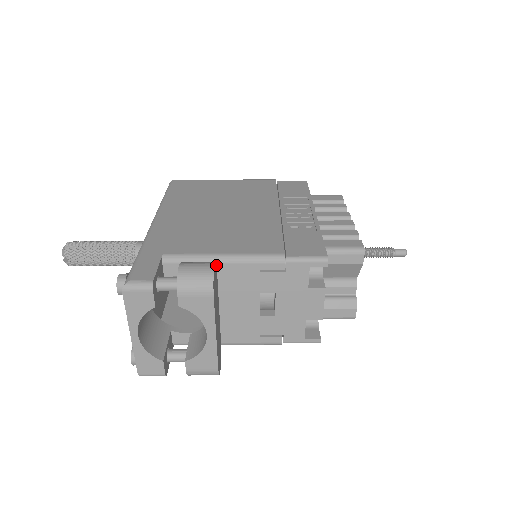
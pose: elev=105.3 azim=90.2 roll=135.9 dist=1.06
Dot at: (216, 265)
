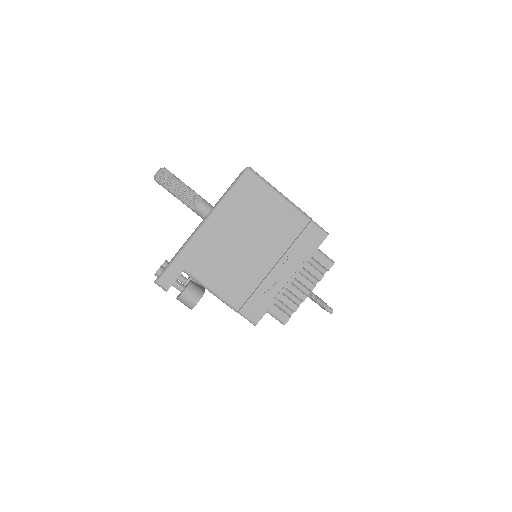
Dot at: (207, 289)
